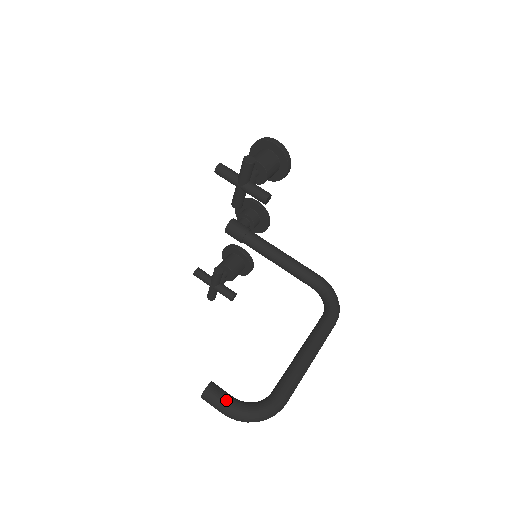
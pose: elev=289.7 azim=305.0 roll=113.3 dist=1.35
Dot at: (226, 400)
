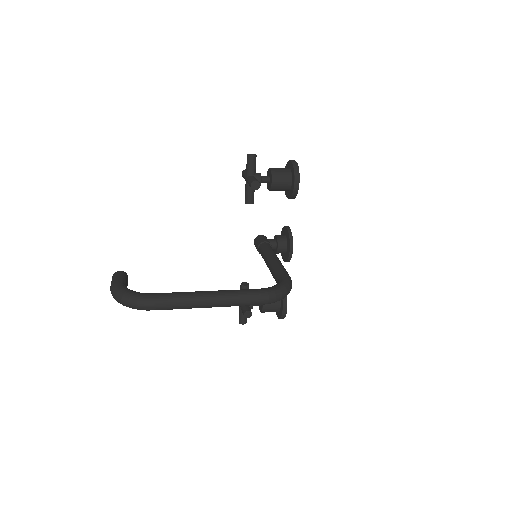
Dot at: (118, 279)
